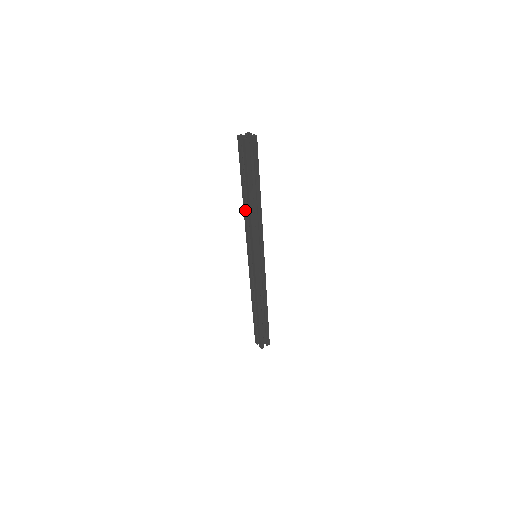
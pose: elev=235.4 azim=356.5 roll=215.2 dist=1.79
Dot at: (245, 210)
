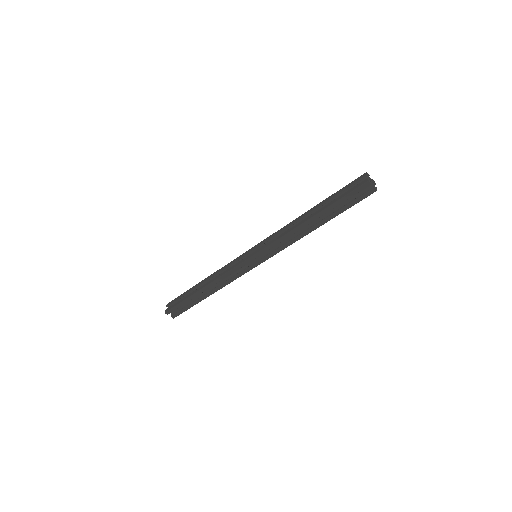
Dot at: (299, 229)
